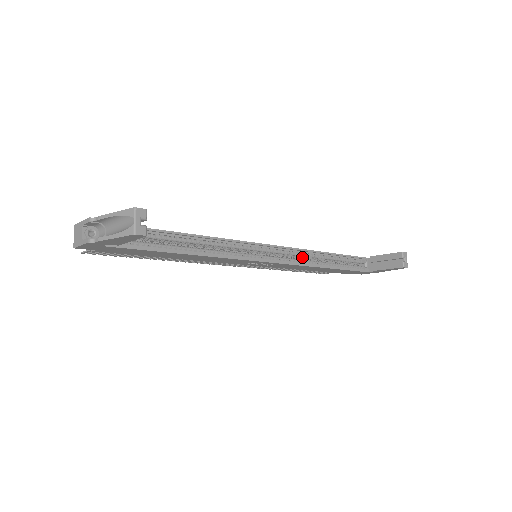
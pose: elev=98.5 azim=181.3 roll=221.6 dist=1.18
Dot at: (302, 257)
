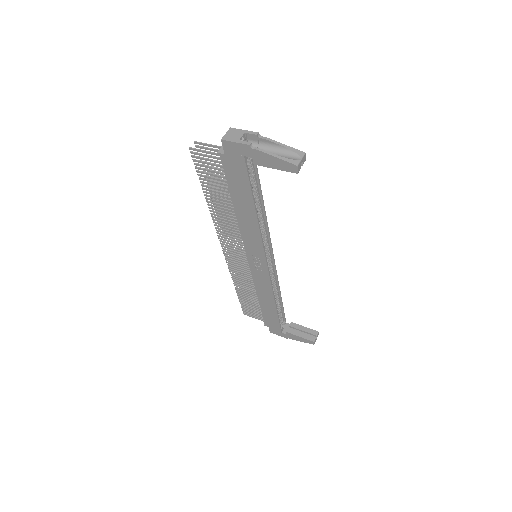
Dot at: (272, 283)
